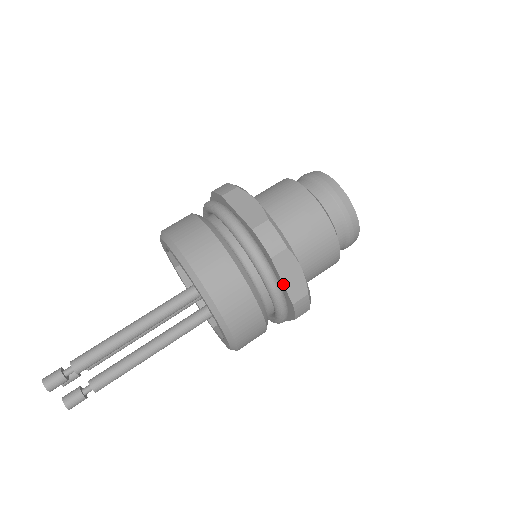
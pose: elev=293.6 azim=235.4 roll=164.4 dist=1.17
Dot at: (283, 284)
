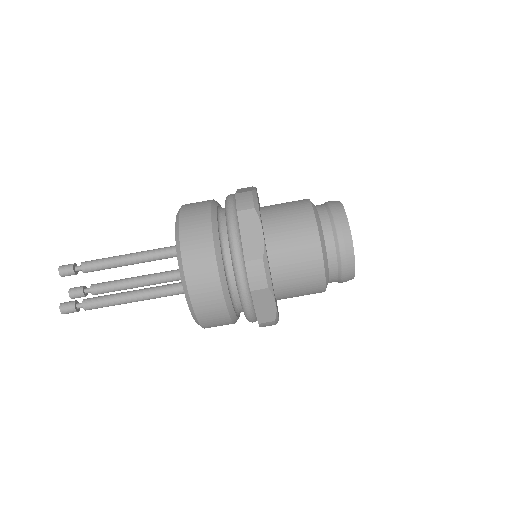
Dot at: occluded
